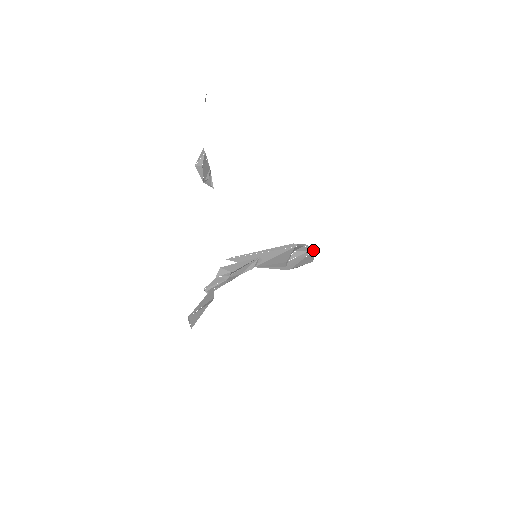
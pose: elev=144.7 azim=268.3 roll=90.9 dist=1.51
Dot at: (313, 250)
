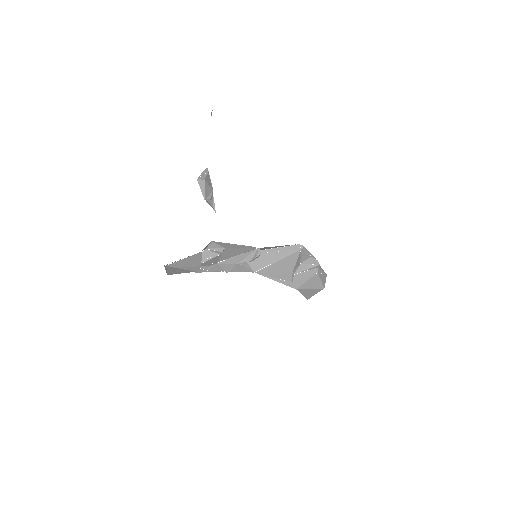
Dot at: (323, 273)
